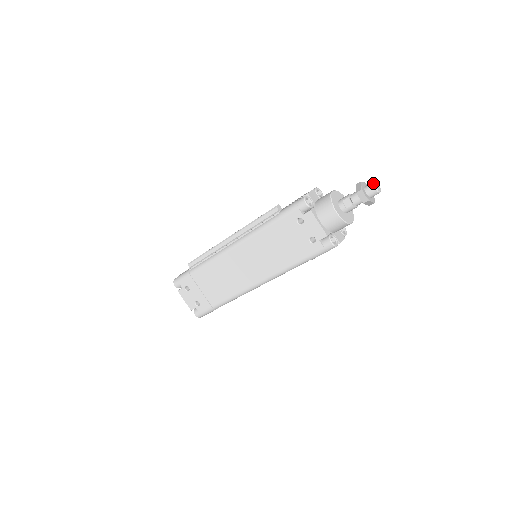
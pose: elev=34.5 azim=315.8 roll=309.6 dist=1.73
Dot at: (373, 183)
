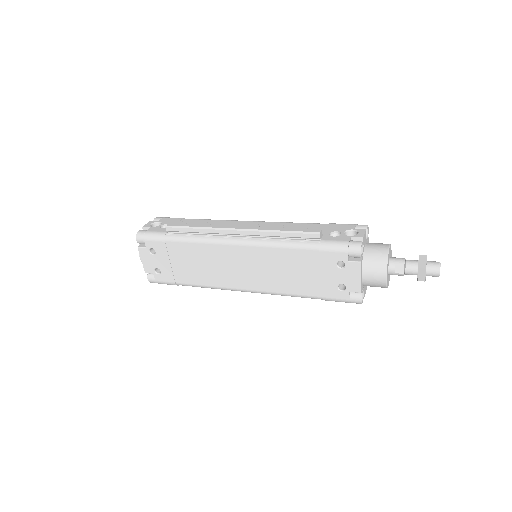
Dot at: (440, 266)
